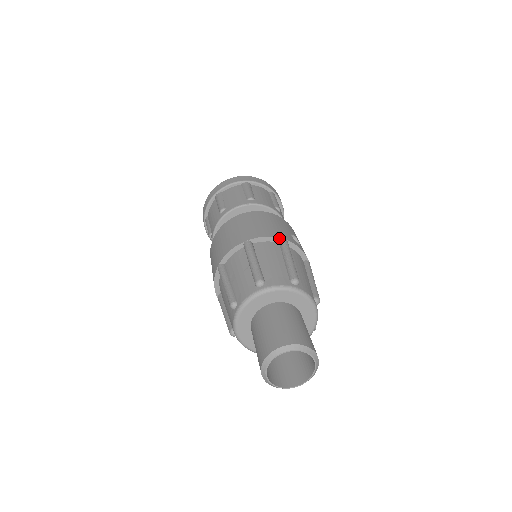
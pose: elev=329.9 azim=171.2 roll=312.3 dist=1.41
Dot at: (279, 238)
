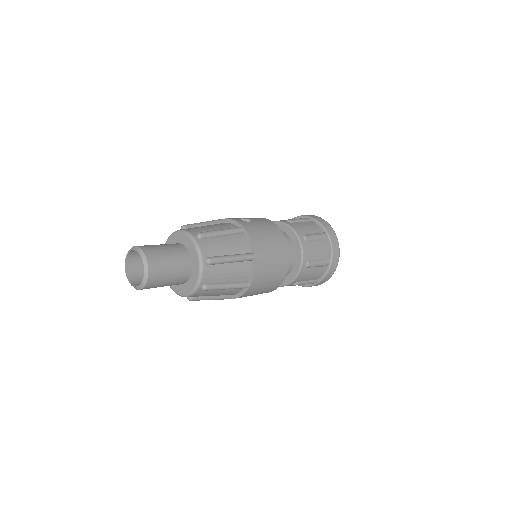
Dot at: occluded
